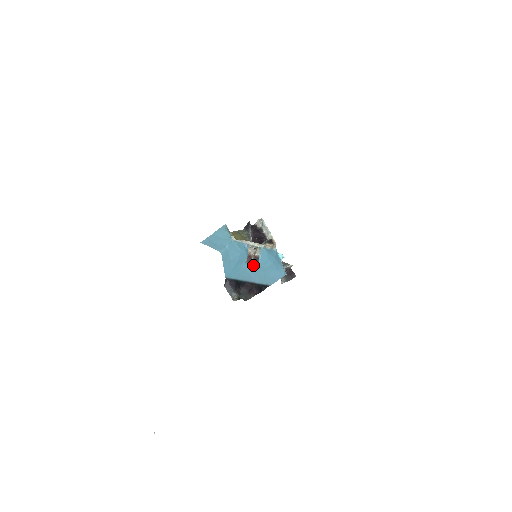
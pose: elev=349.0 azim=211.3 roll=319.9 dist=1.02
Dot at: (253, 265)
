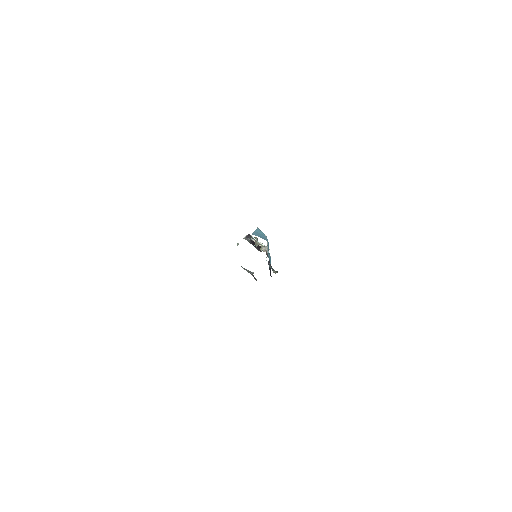
Dot at: occluded
